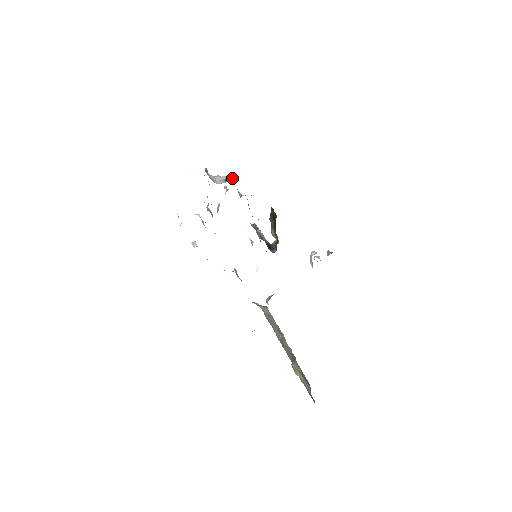
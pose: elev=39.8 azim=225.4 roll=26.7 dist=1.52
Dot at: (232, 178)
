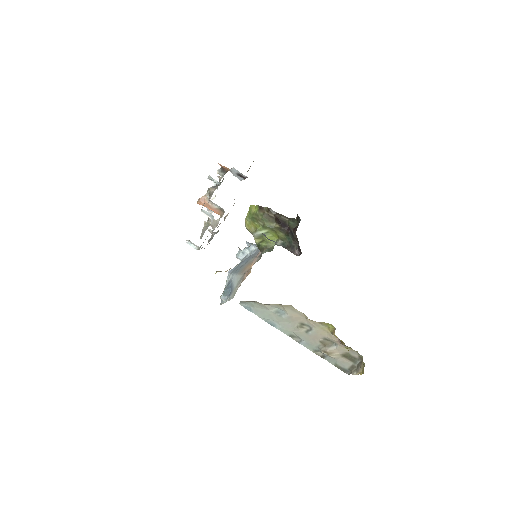
Dot at: (242, 174)
